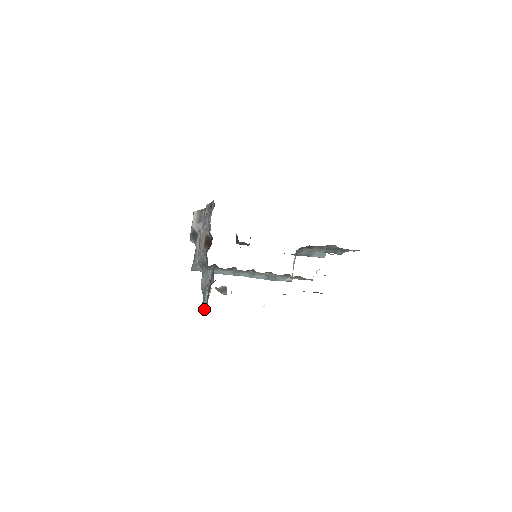
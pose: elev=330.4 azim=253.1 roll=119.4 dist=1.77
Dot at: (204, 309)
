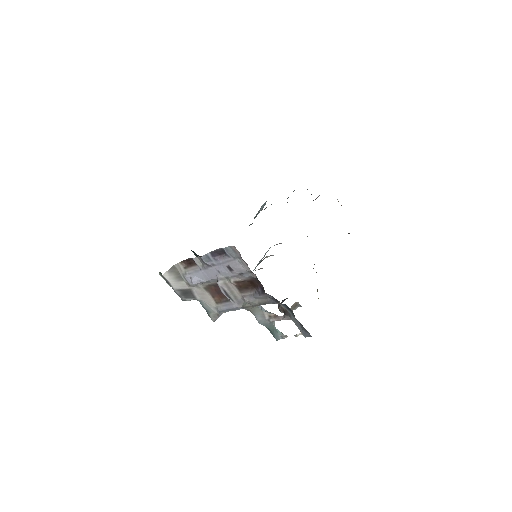
Dot at: (284, 336)
